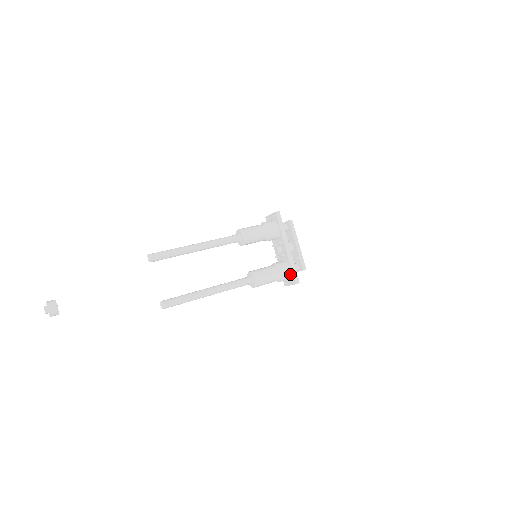
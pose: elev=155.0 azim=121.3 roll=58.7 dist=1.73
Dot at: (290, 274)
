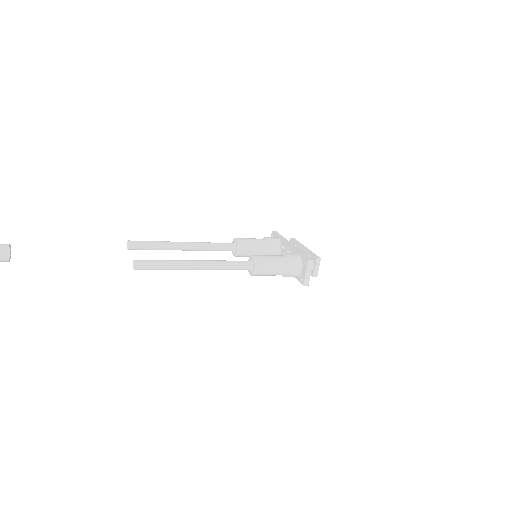
Dot at: (300, 259)
